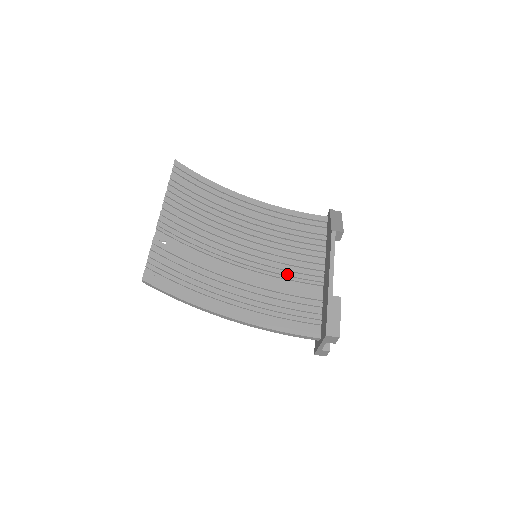
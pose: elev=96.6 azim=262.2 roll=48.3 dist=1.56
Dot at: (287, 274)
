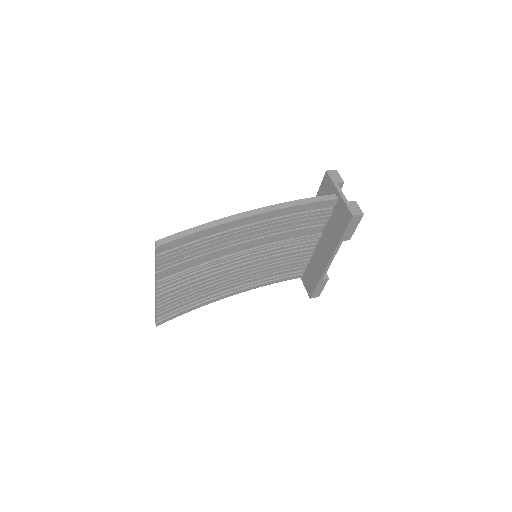
Dot at: occluded
